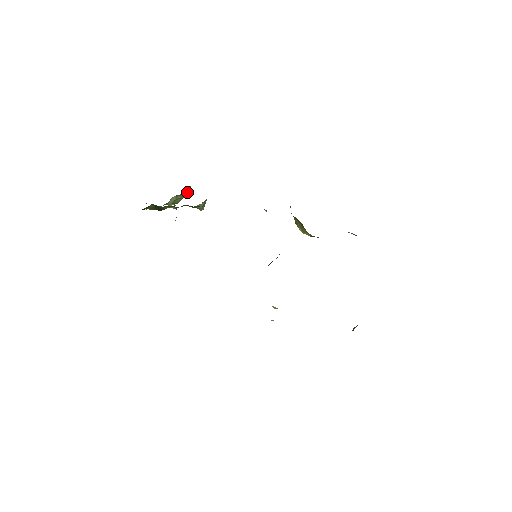
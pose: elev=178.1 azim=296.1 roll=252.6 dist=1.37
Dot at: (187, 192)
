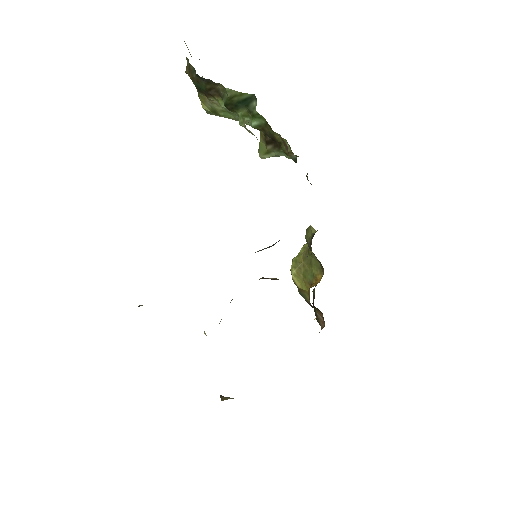
Dot at: occluded
